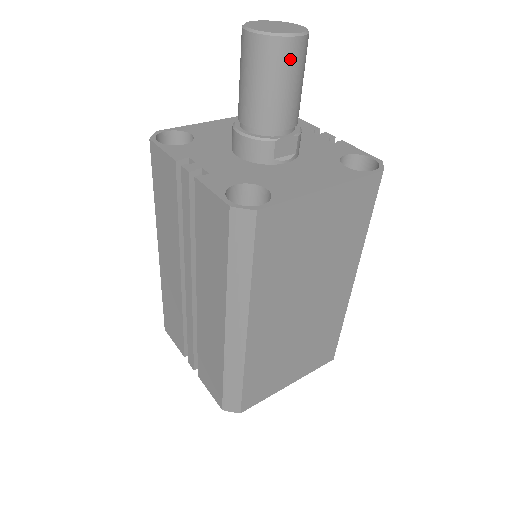
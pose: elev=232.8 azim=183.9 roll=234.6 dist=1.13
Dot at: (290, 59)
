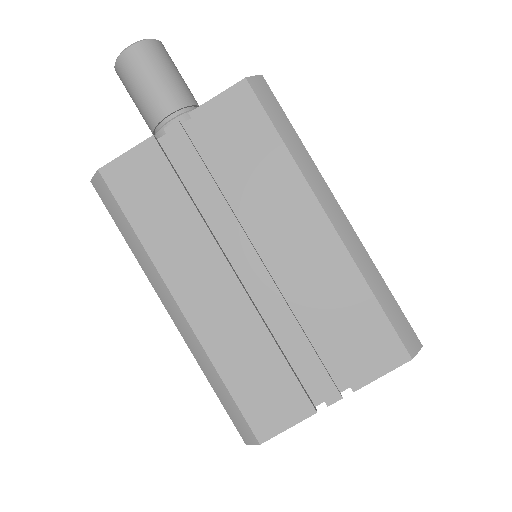
Dot at: (169, 56)
